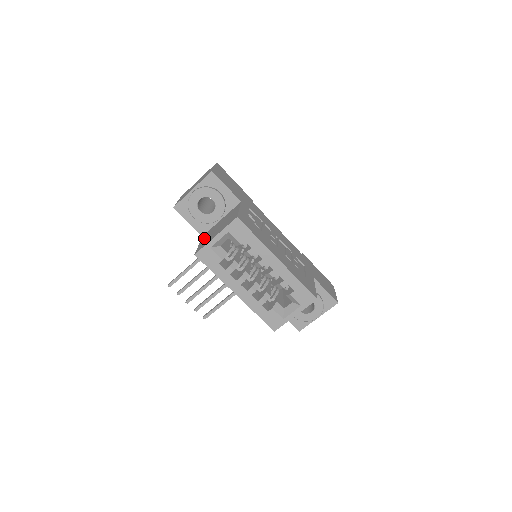
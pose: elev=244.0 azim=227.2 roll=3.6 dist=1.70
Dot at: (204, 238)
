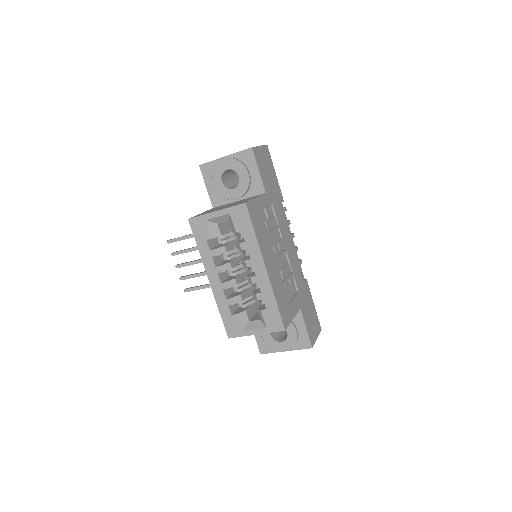
Dot at: occluded
